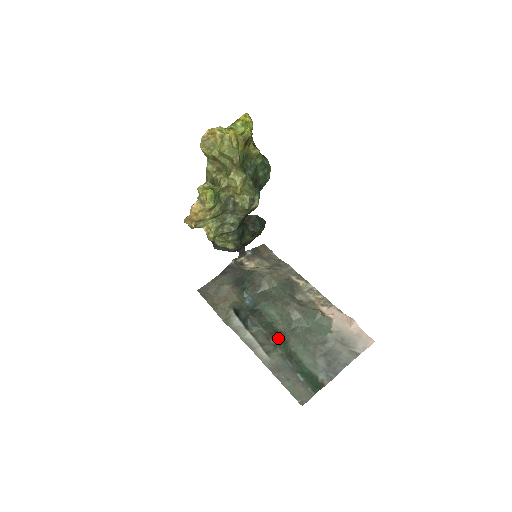
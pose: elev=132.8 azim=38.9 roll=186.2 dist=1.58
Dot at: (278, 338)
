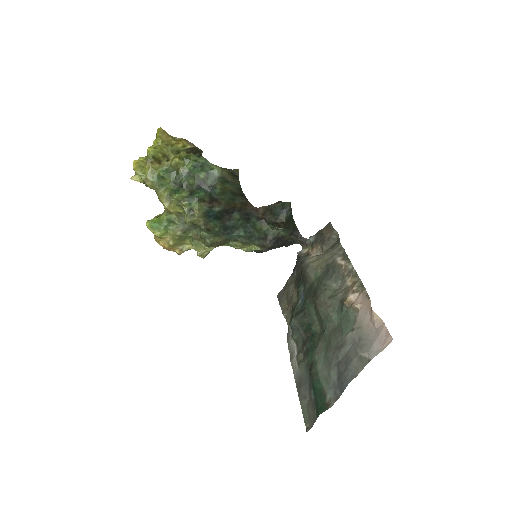
Dot at: (310, 343)
